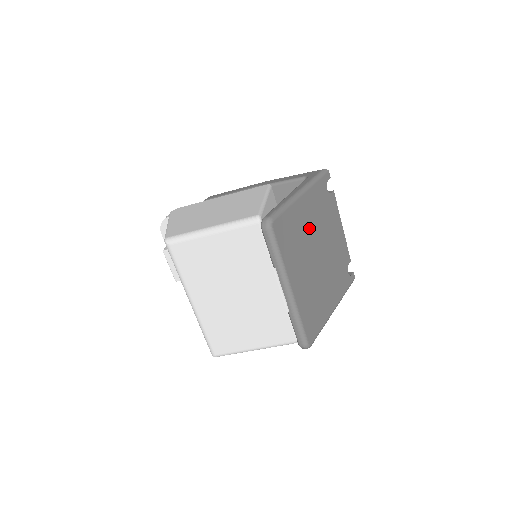
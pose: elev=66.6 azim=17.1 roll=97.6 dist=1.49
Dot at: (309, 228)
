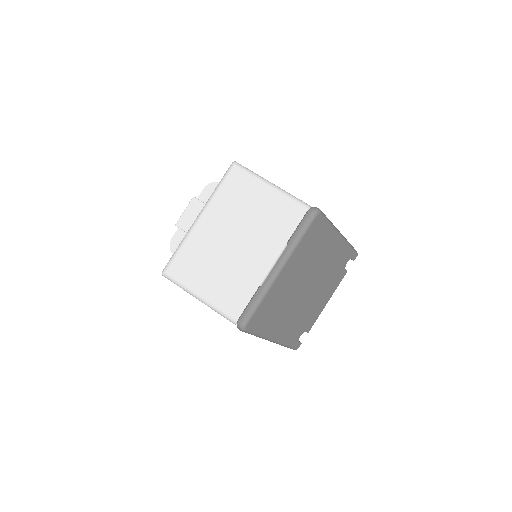
Dot at: (322, 260)
